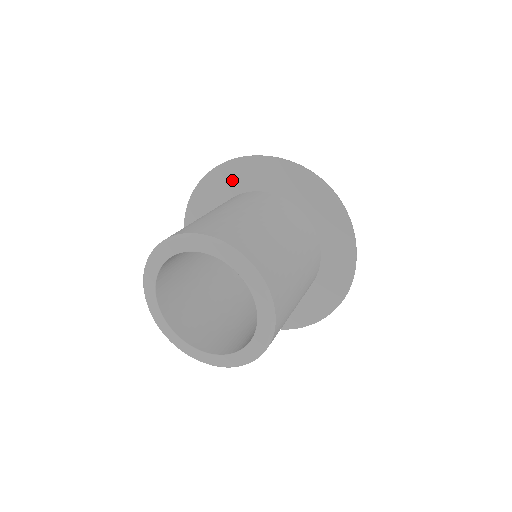
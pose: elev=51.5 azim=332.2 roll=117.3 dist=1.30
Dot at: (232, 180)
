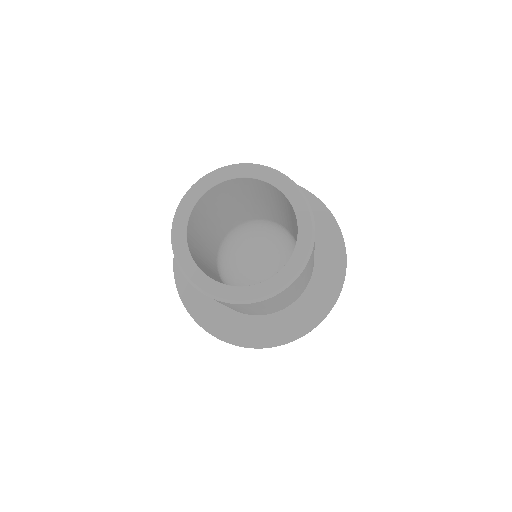
Dot at: occluded
